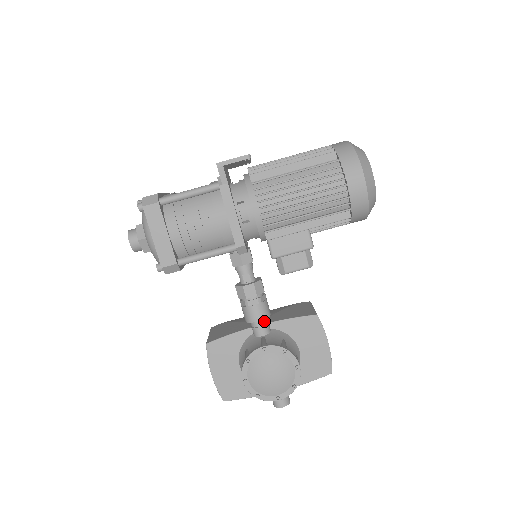
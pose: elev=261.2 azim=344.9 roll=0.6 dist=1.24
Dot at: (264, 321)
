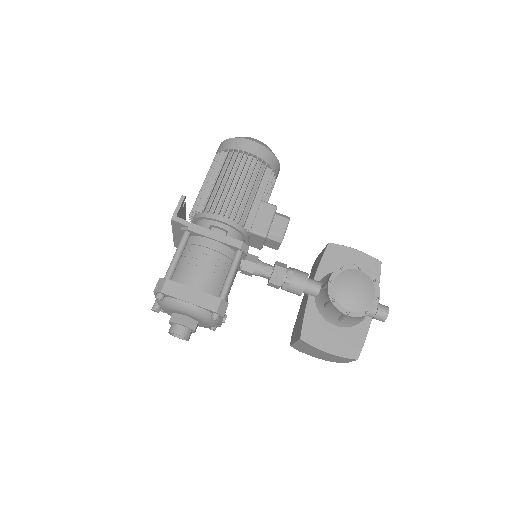
Dot at: (310, 280)
